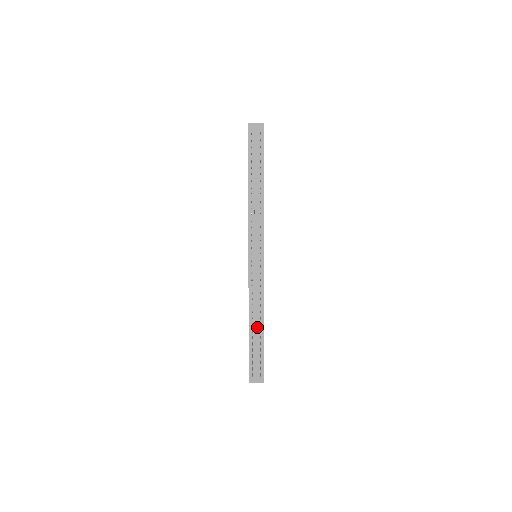
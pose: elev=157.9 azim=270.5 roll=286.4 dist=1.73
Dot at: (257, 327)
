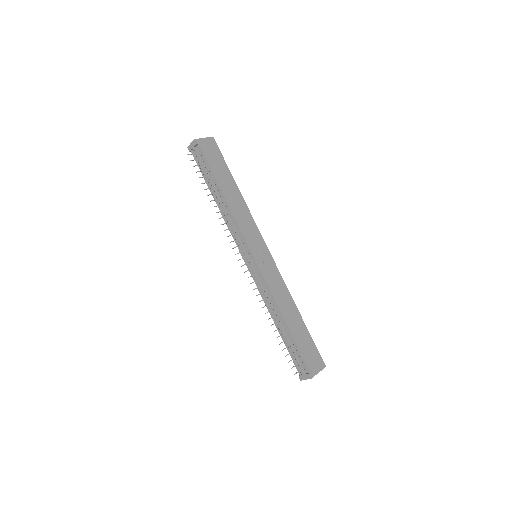
Dot at: (280, 325)
